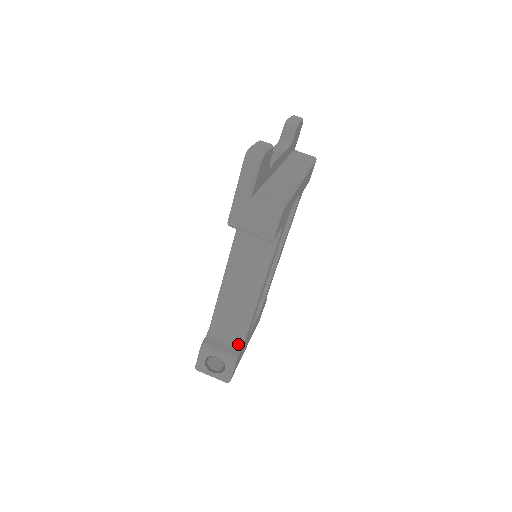
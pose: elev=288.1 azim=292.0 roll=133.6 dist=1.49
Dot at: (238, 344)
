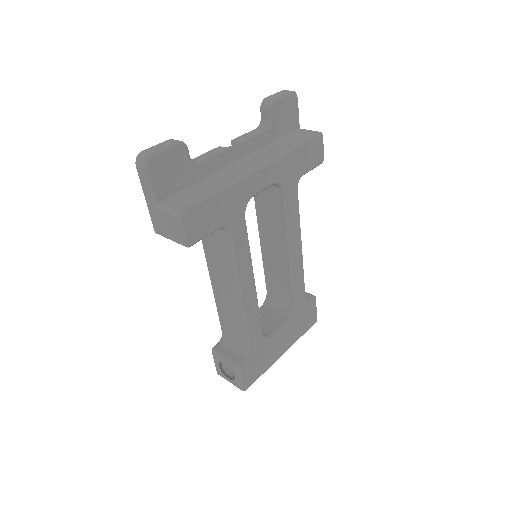
Dot at: (245, 351)
